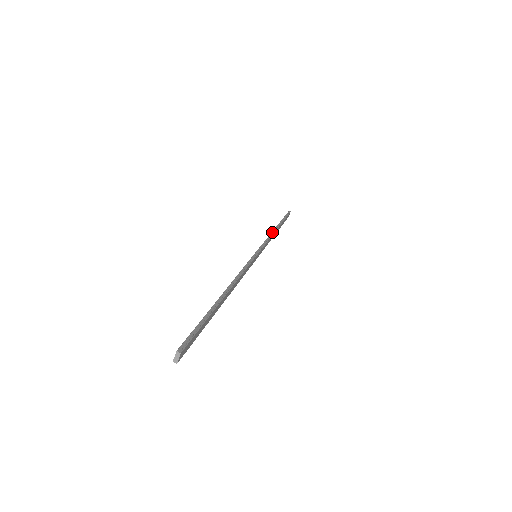
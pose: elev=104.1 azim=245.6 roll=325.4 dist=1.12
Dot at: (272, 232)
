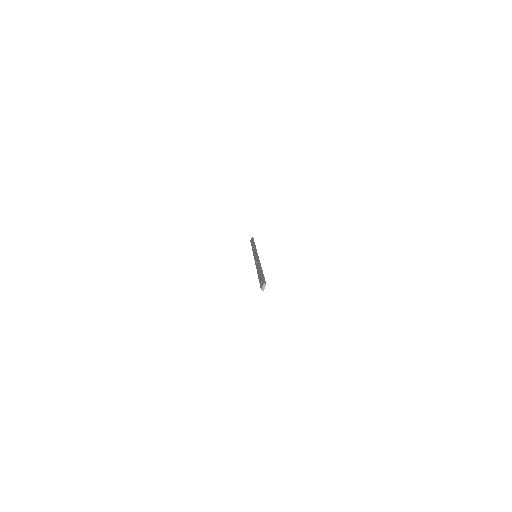
Dot at: occluded
